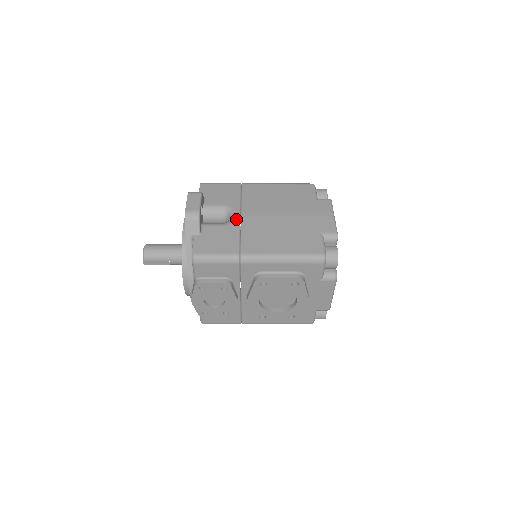
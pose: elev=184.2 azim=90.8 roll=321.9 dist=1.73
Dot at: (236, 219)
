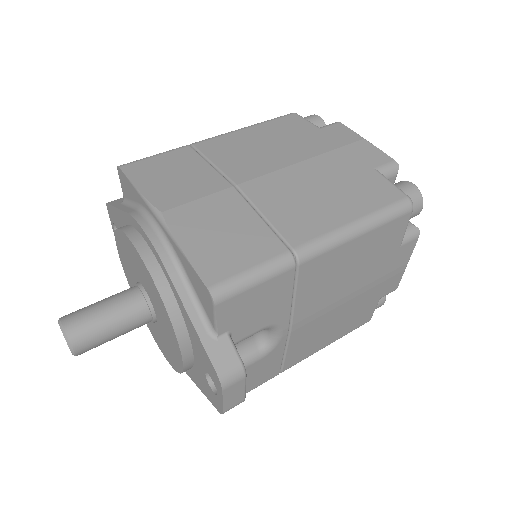
Dot at: (282, 340)
